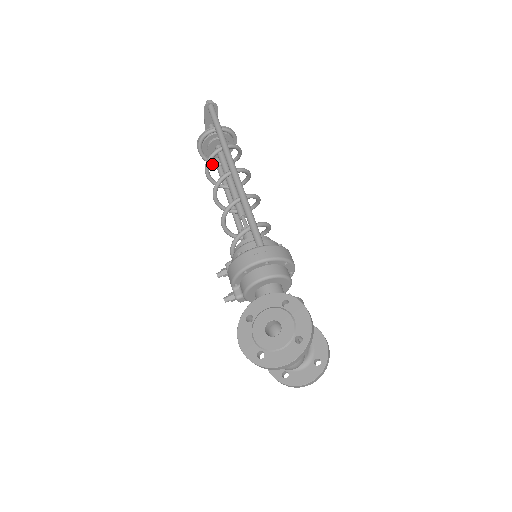
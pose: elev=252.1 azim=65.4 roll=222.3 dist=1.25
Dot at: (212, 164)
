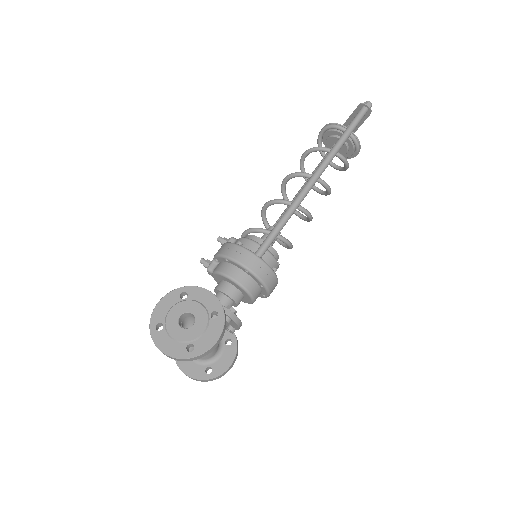
Dot at: (321, 153)
